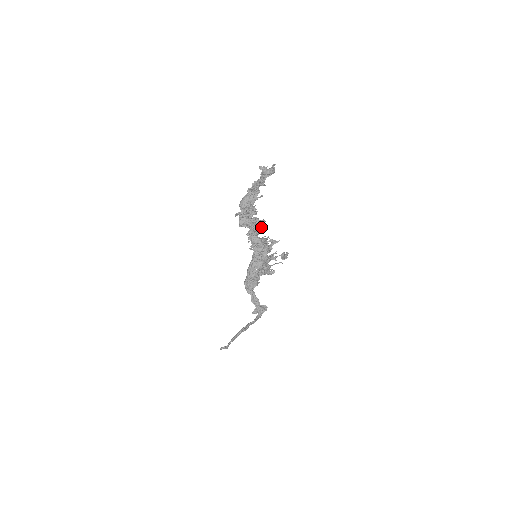
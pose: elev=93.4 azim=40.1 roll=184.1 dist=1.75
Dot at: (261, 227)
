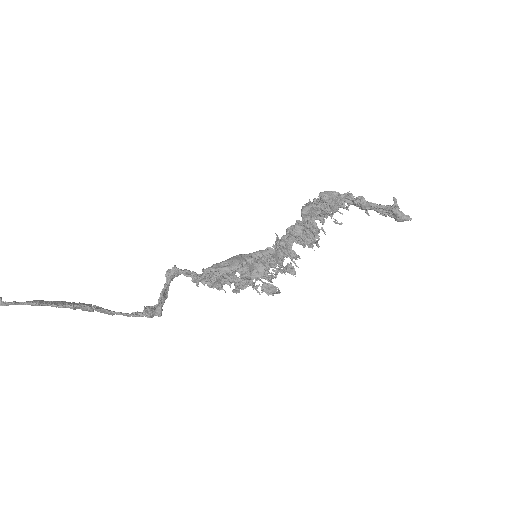
Dot at: occluded
